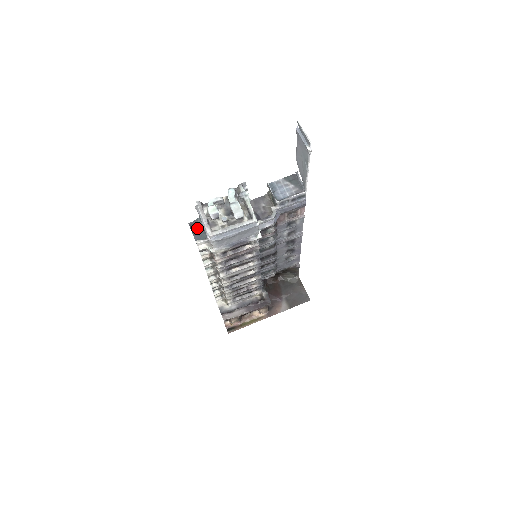
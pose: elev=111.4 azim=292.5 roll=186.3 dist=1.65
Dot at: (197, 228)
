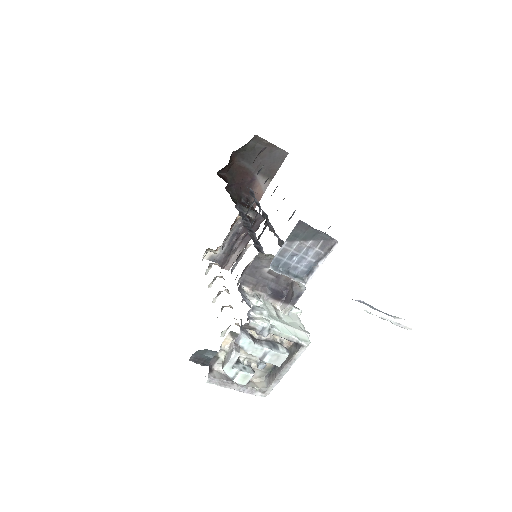
Dot at: (207, 359)
